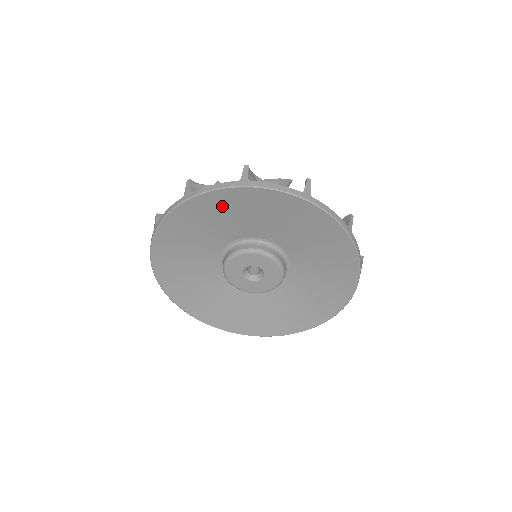
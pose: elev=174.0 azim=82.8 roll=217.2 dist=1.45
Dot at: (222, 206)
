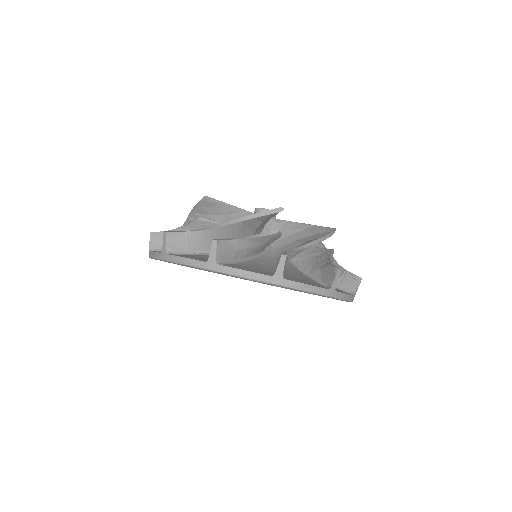
Dot at: occluded
